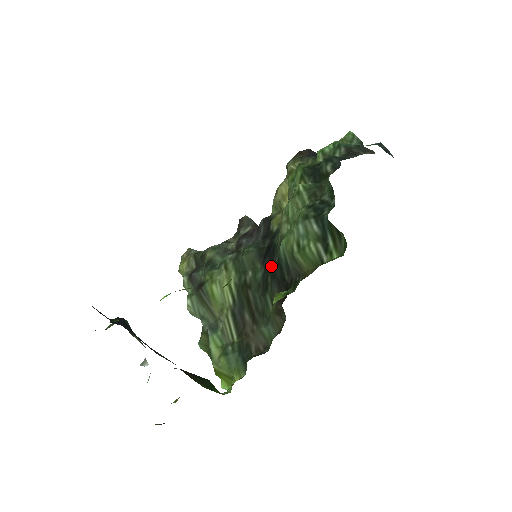
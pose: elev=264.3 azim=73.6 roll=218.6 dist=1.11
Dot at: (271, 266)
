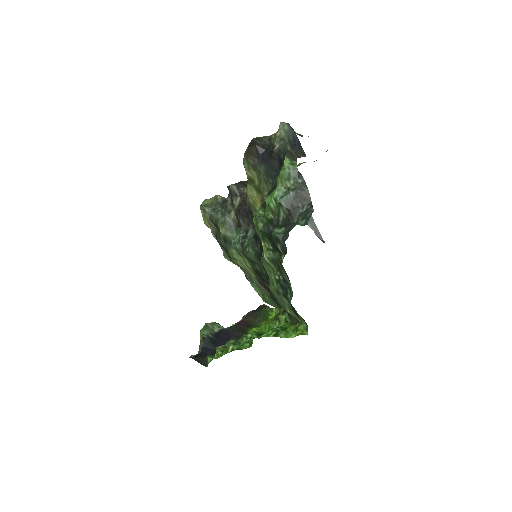
Dot at: occluded
